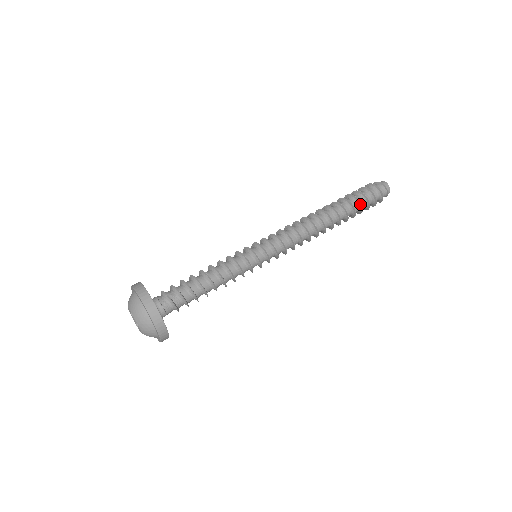
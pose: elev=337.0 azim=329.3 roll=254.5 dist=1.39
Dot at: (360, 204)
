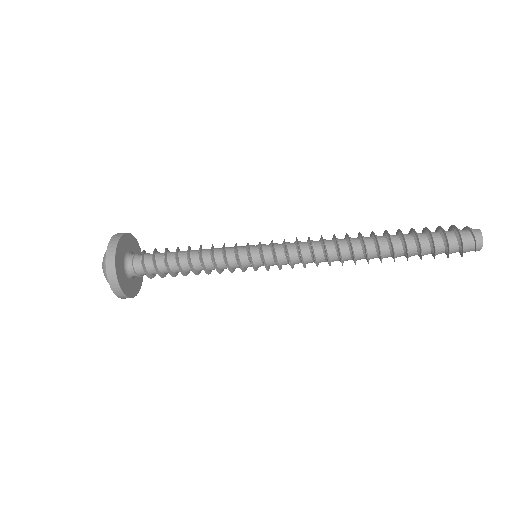
Dot at: (420, 247)
